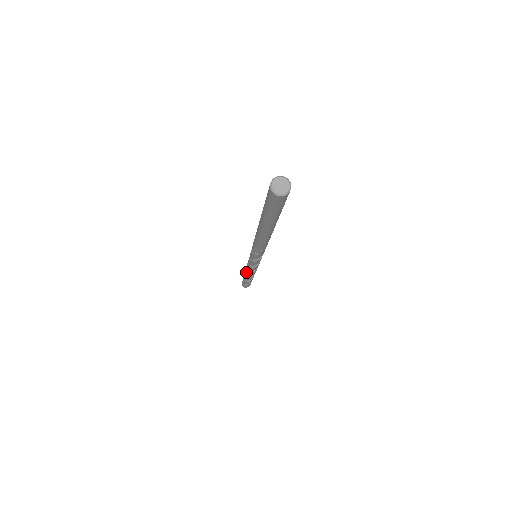
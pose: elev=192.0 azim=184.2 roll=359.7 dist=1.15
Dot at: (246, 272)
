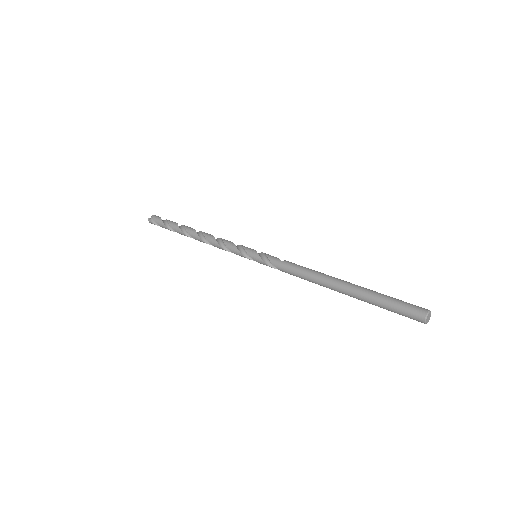
Dot at: occluded
